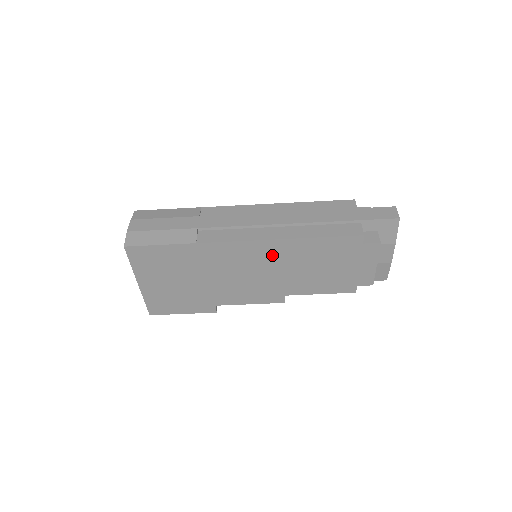
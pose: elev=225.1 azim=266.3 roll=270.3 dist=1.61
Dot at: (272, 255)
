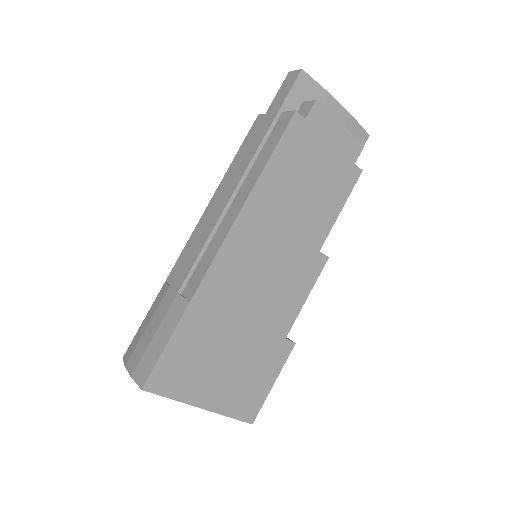
Dot at: (259, 228)
